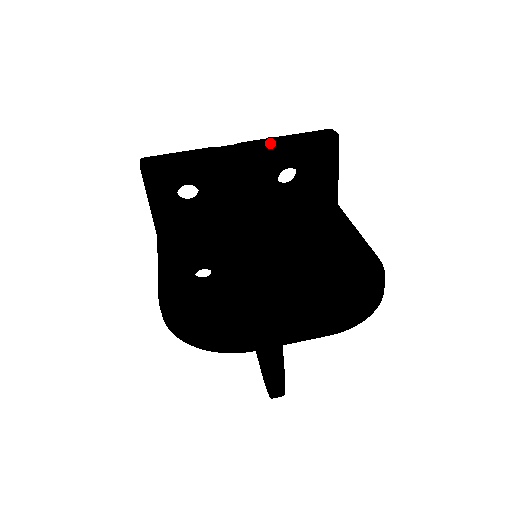
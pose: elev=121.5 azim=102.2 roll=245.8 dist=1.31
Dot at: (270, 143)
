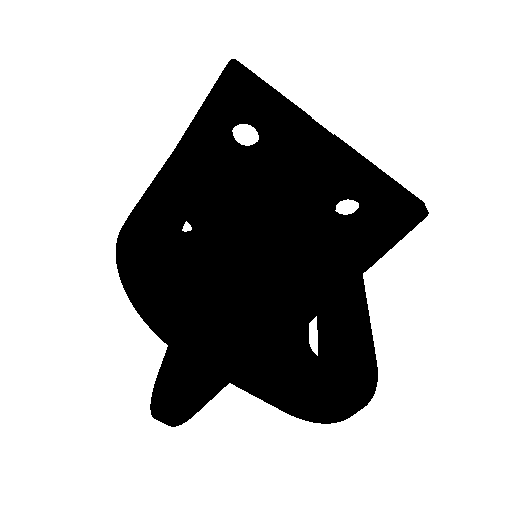
Dot at: (366, 163)
